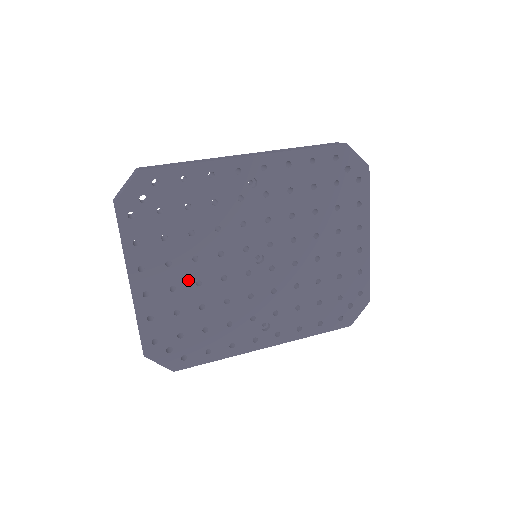
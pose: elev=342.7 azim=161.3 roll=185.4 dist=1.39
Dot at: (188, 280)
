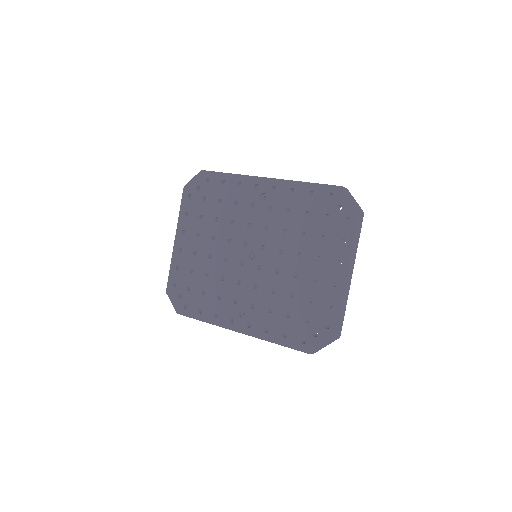
Dot at: (205, 251)
